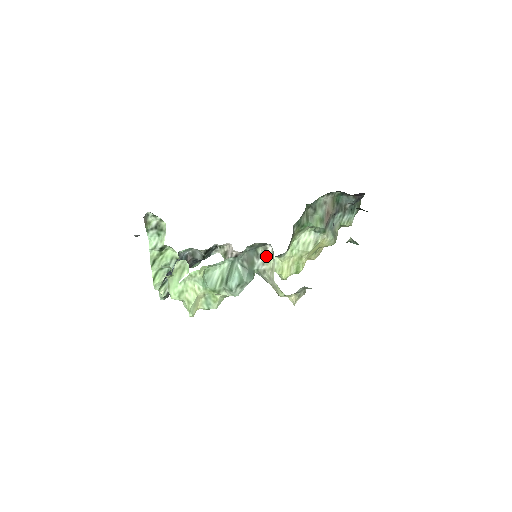
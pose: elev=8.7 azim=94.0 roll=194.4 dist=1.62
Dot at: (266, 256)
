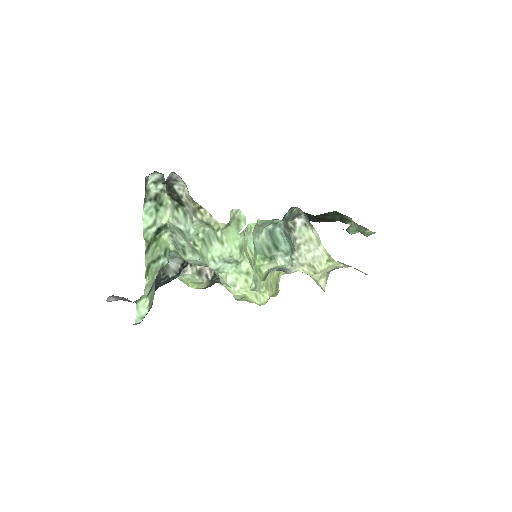
Dot at: (297, 230)
